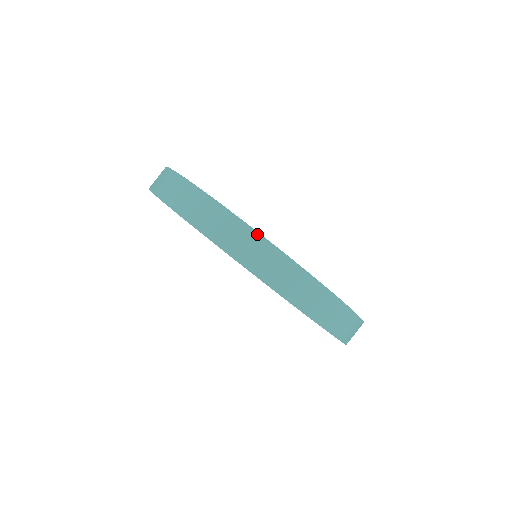
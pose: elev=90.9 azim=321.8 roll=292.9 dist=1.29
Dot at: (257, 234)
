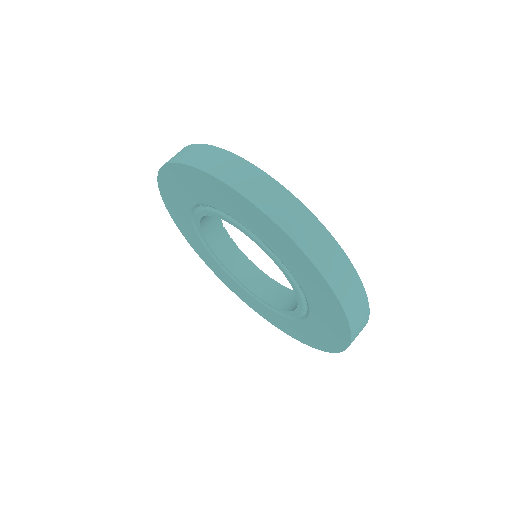
Dot at: (287, 191)
